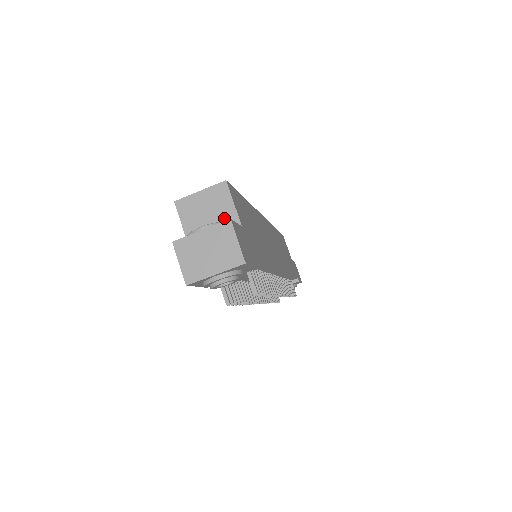
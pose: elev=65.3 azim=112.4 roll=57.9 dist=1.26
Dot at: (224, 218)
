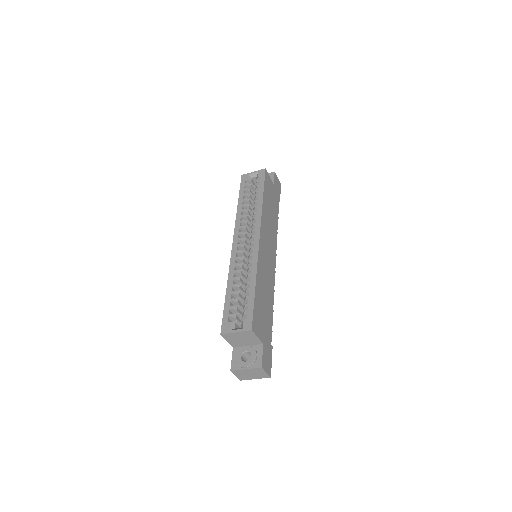
Dot at: (252, 341)
